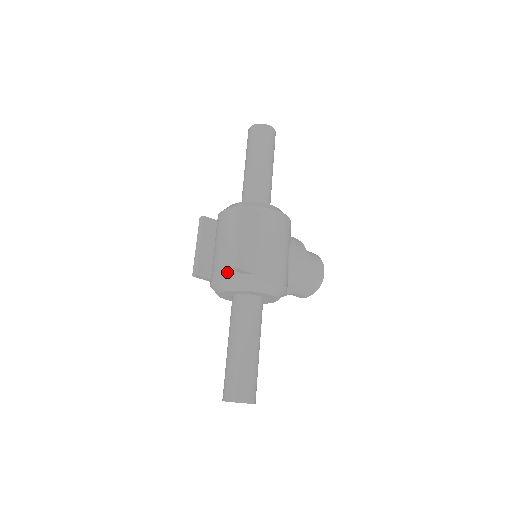
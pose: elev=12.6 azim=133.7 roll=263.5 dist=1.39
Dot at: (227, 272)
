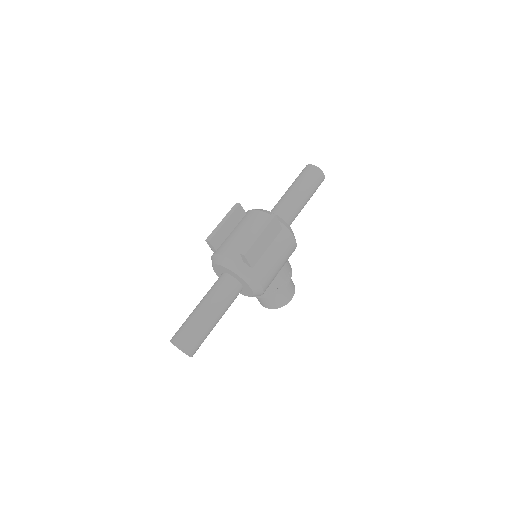
Dot at: (234, 254)
